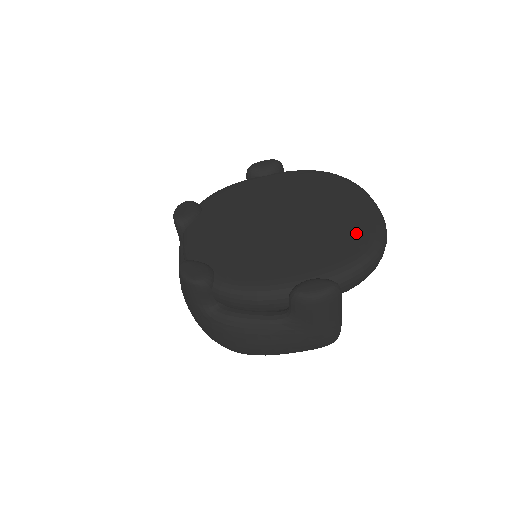
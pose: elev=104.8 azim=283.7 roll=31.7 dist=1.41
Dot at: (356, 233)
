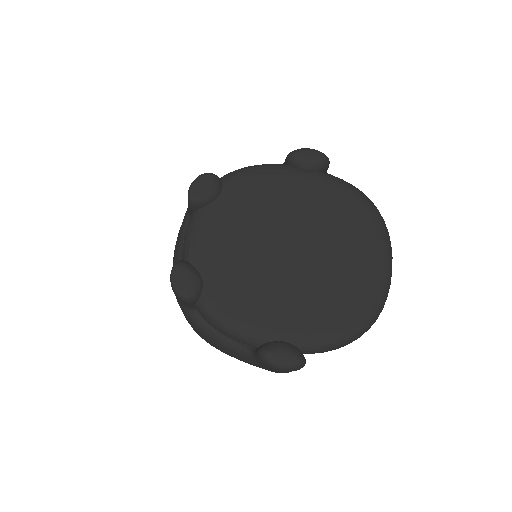
Dot at: (352, 306)
